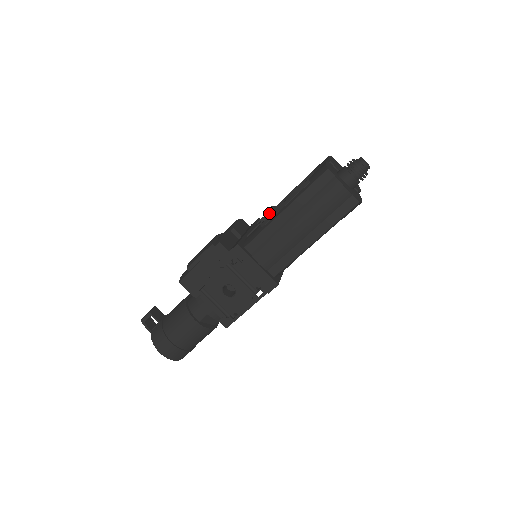
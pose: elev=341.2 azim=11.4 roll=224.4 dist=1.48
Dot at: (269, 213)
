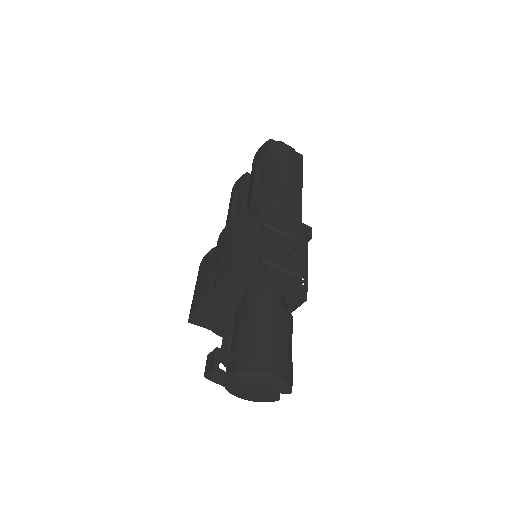
Dot at: occluded
